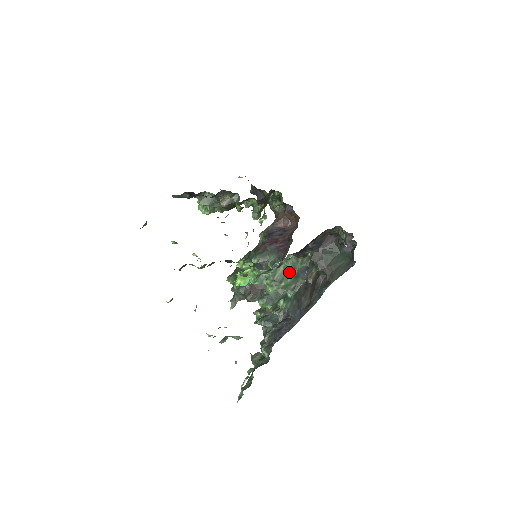
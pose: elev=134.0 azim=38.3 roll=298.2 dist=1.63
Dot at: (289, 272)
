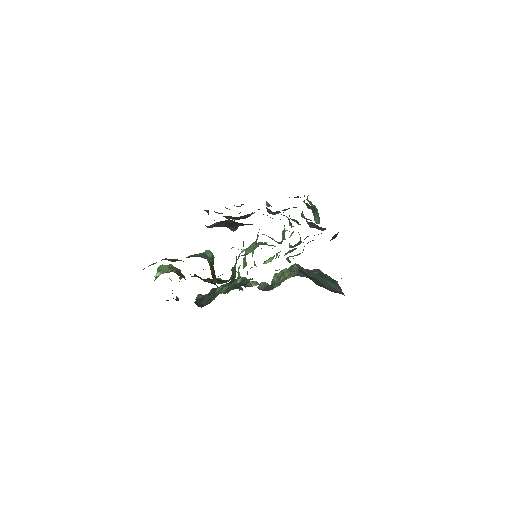
Dot at: occluded
